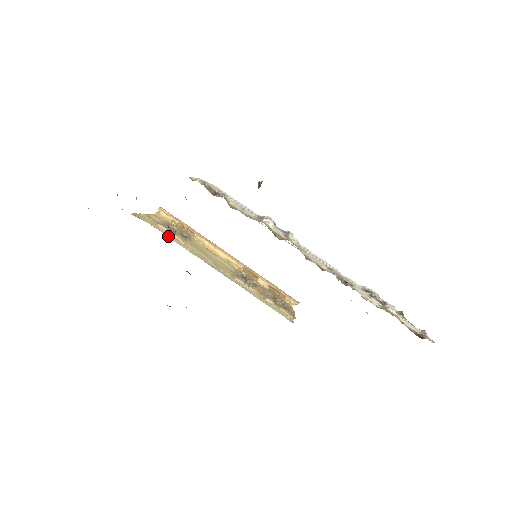
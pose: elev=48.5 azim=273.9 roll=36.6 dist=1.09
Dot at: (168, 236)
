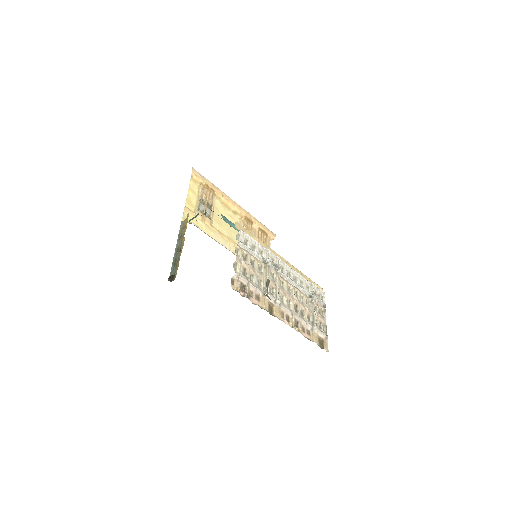
Dot at: (203, 229)
